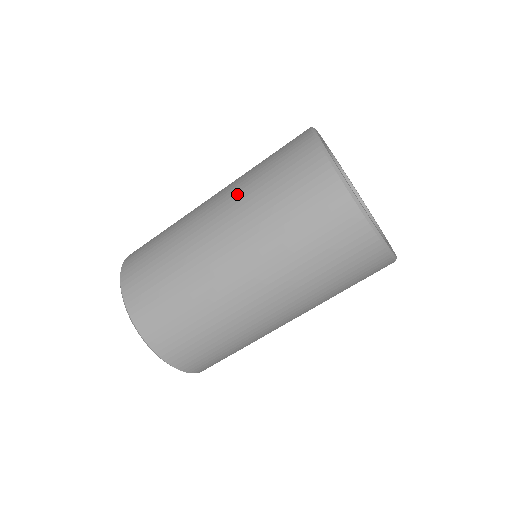
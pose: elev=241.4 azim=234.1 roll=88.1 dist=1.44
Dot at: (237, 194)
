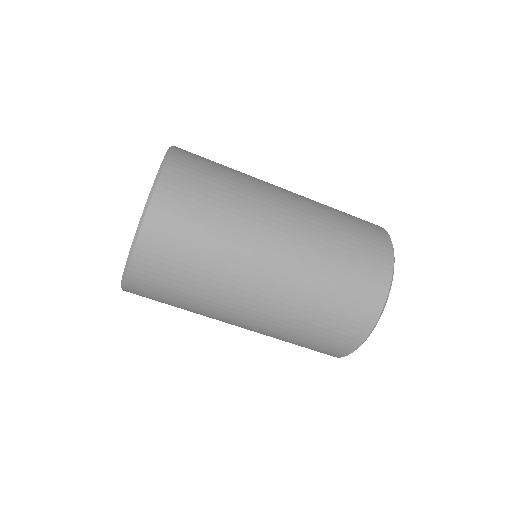
Dot at: (314, 204)
